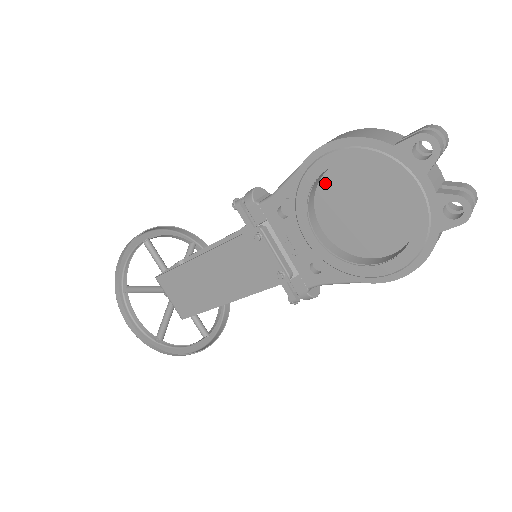
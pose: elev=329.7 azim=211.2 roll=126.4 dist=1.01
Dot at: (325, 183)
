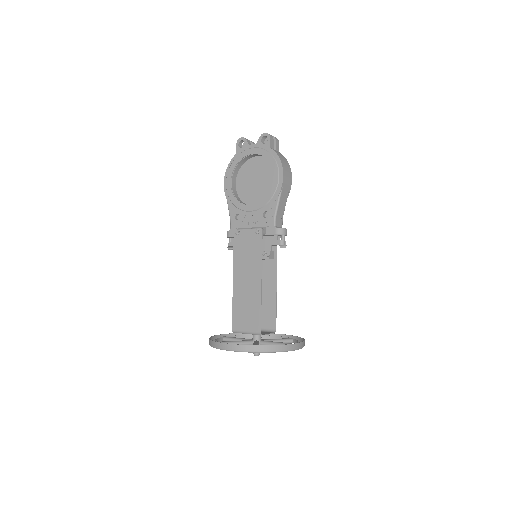
Dot at: (240, 194)
